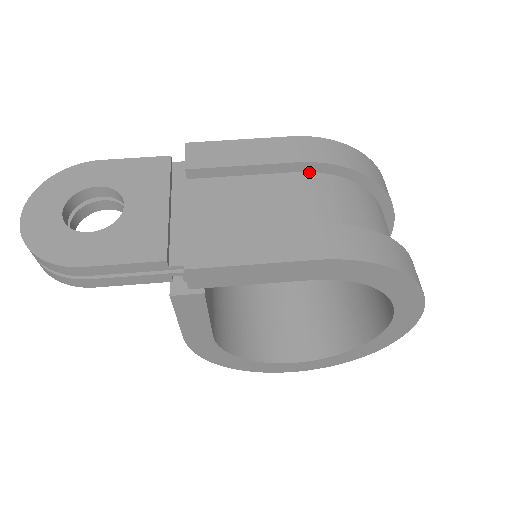
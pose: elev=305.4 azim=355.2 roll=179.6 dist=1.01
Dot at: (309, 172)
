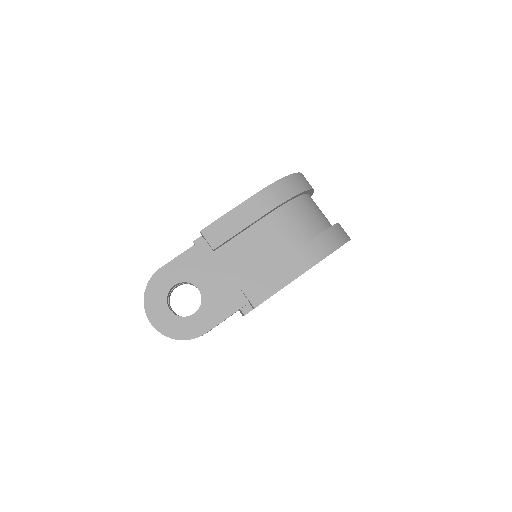
Dot at: (273, 211)
